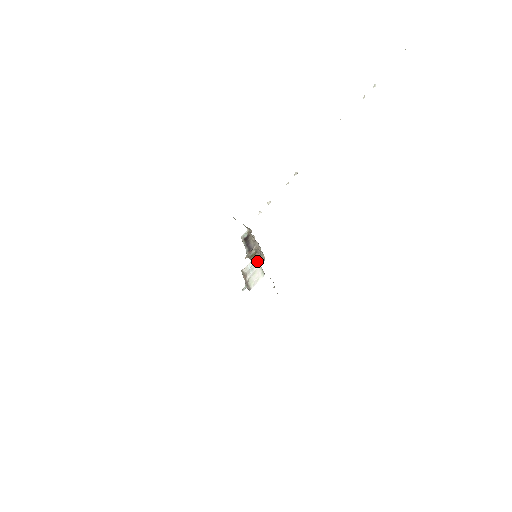
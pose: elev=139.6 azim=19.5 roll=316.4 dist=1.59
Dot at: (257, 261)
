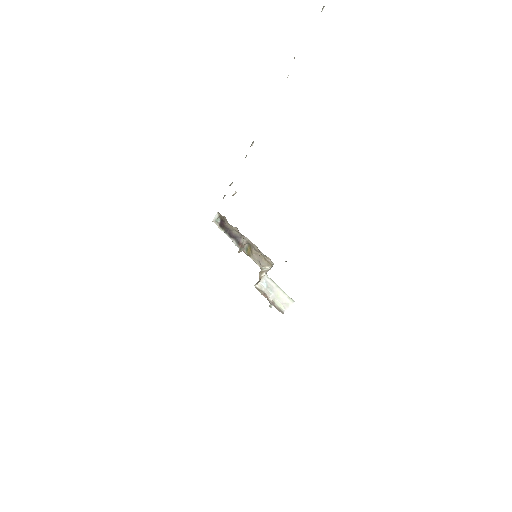
Dot at: (272, 282)
